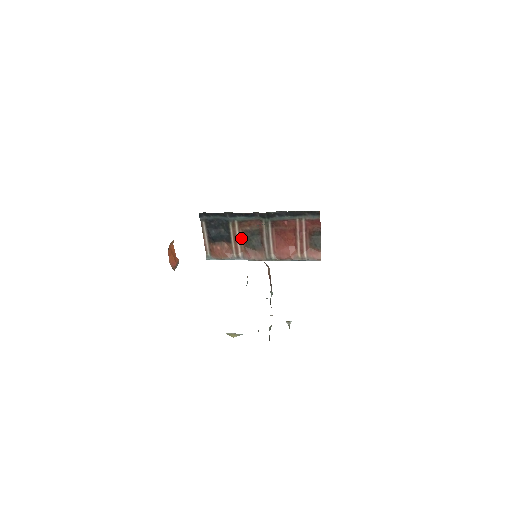
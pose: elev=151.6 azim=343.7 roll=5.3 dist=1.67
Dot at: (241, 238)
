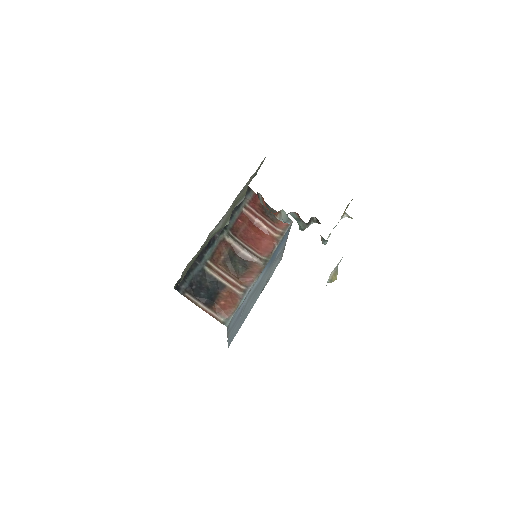
Dot at: (227, 273)
